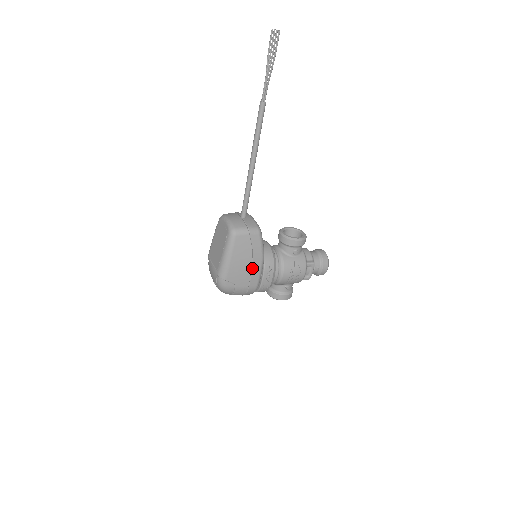
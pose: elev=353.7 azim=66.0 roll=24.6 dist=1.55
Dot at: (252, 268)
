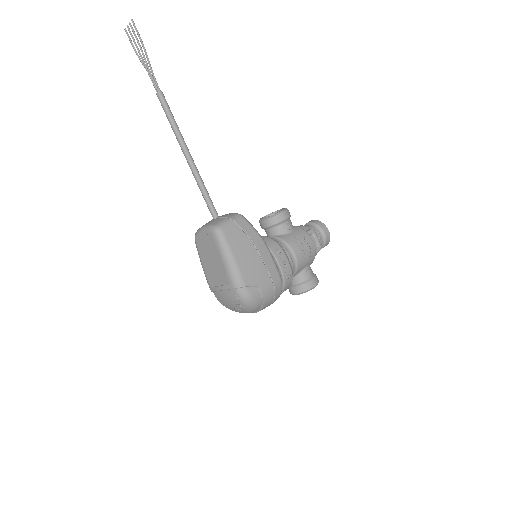
Dot at: (261, 257)
